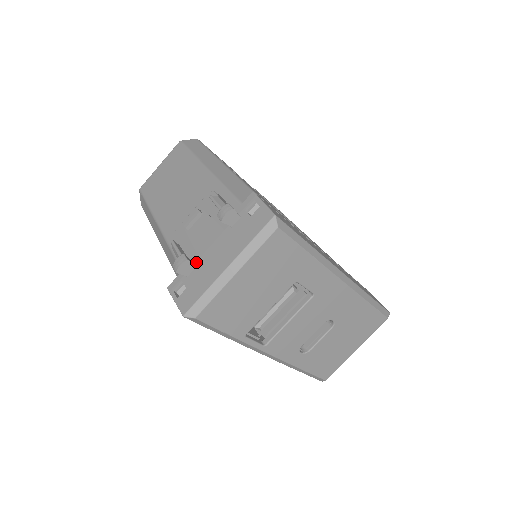
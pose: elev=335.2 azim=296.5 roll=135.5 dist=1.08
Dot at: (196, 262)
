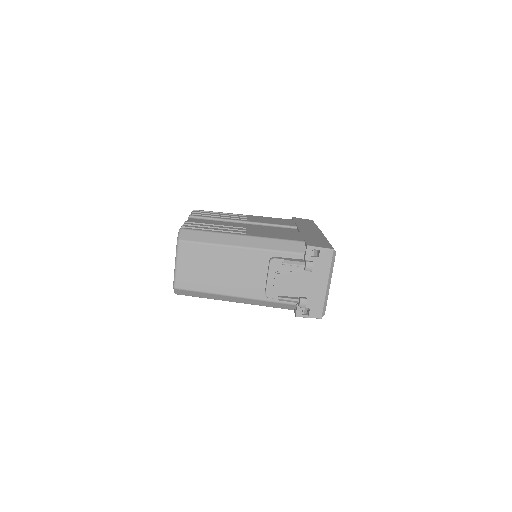
Dot at: (304, 295)
